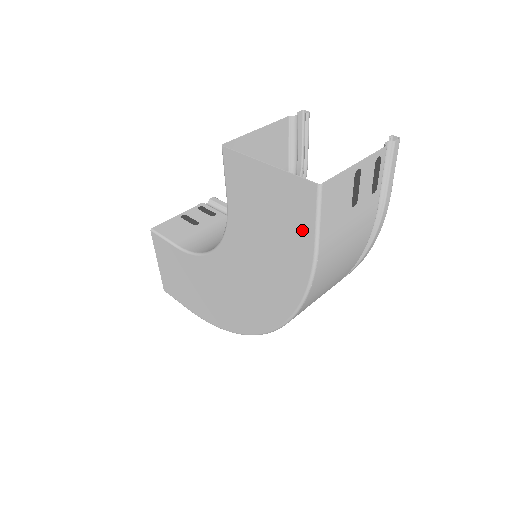
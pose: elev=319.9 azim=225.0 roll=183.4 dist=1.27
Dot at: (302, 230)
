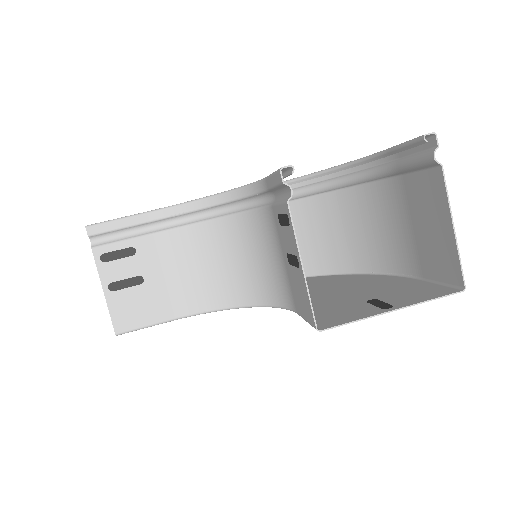
Dot at: (413, 287)
